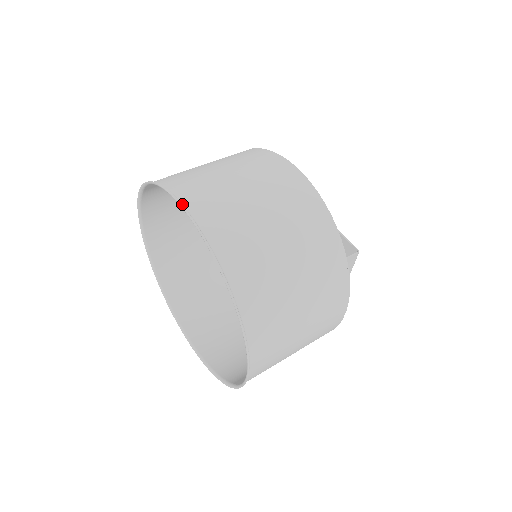
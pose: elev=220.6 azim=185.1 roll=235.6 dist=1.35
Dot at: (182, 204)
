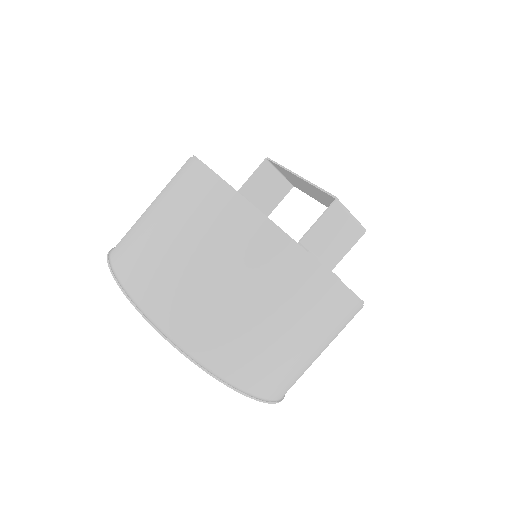
Dot at: (111, 263)
